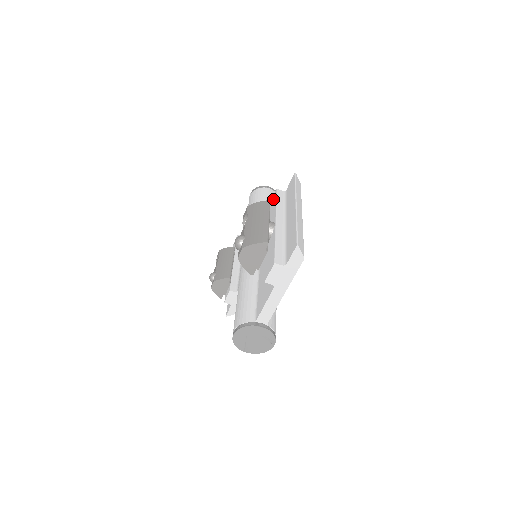
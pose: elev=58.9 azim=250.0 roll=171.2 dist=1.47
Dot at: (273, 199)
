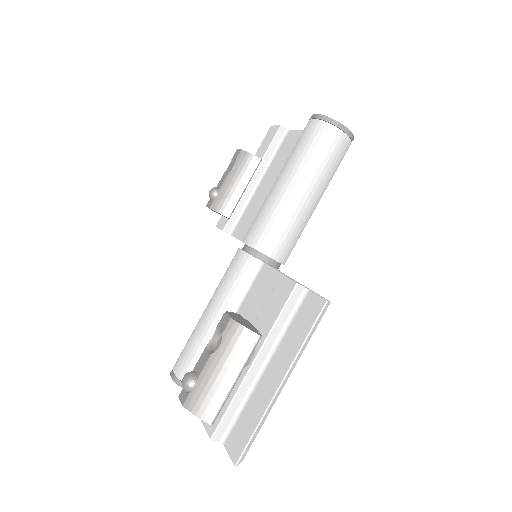
Dot at: (285, 289)
